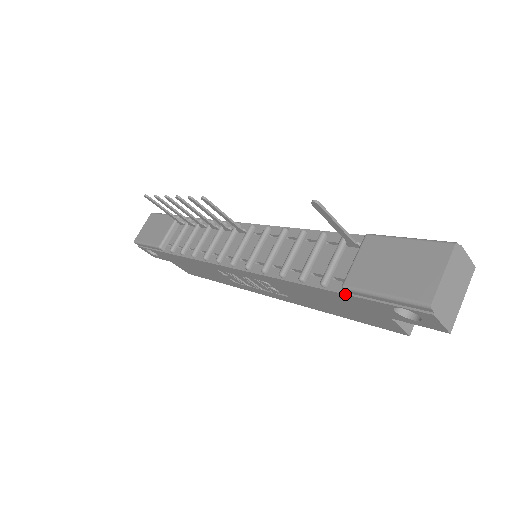
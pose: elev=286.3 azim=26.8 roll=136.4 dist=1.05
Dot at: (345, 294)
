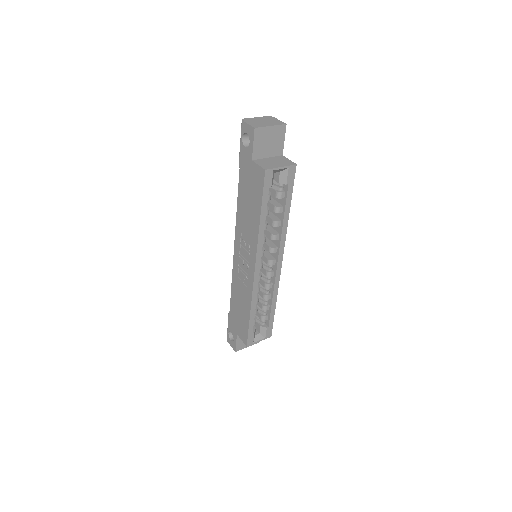
Dot at: (239, 169)
